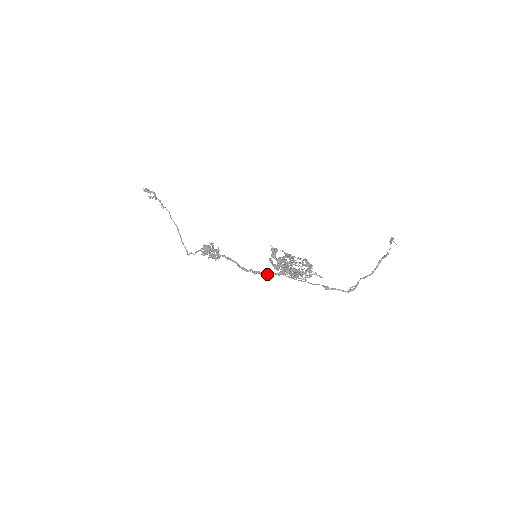
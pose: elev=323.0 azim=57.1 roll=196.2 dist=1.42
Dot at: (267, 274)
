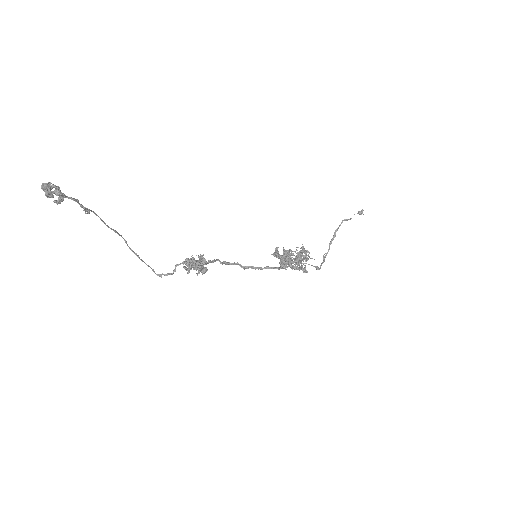
Dot at: occluded
